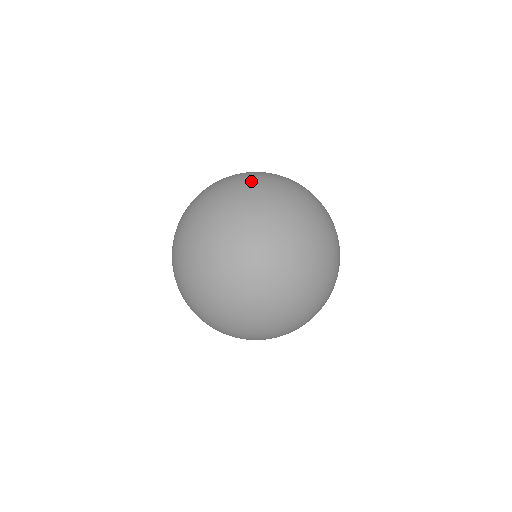
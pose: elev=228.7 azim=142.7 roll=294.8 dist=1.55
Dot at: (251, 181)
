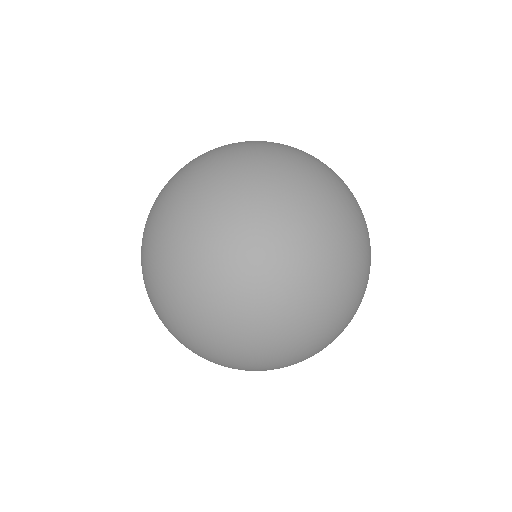
Dot at: occluded
